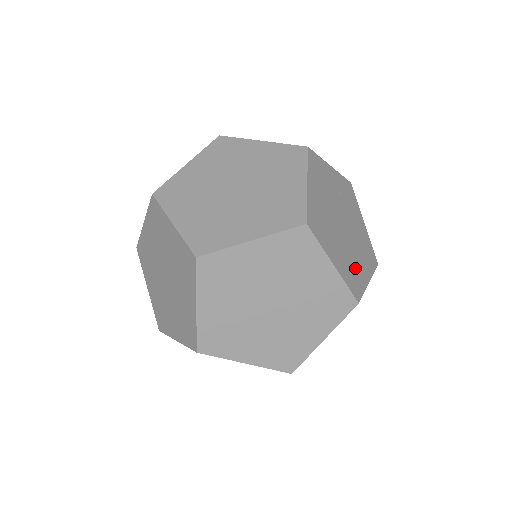
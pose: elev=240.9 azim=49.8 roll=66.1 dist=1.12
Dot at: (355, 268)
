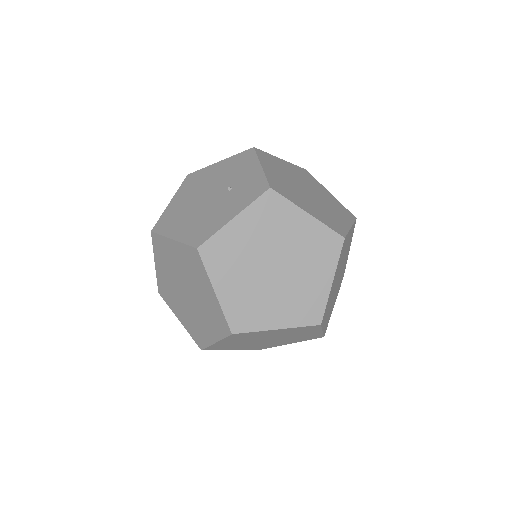
Dot at: (331, 309)
